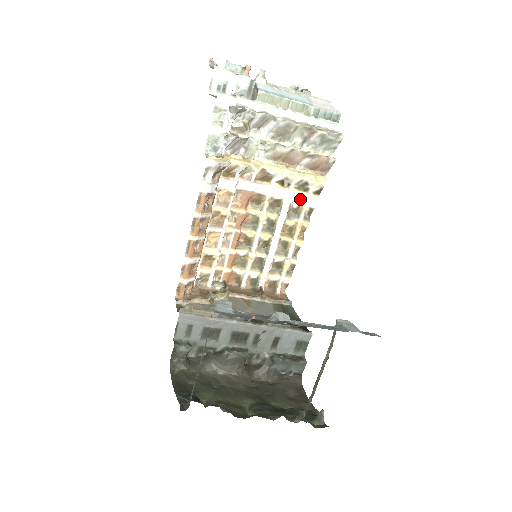
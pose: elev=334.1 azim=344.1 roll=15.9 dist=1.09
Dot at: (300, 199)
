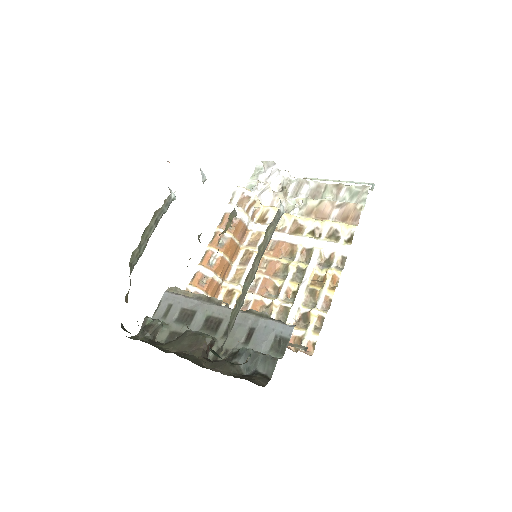
Dot at: (331, 247)
